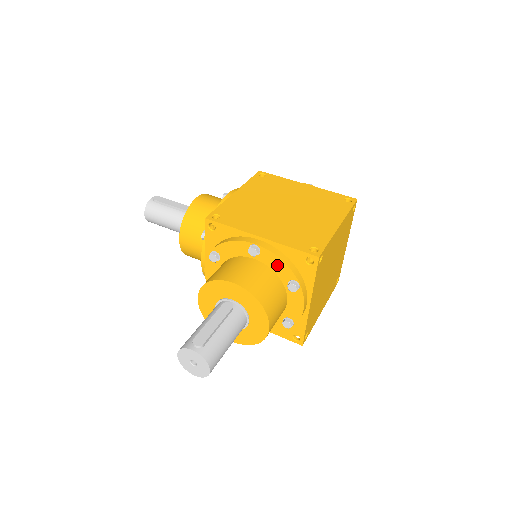
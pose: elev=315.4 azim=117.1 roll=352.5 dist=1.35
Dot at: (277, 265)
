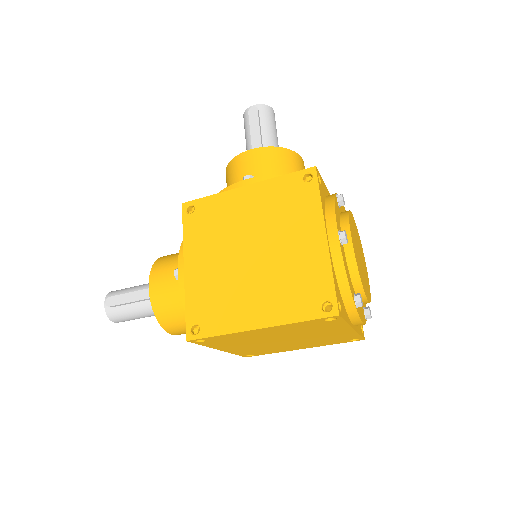
Dot at: occluded
